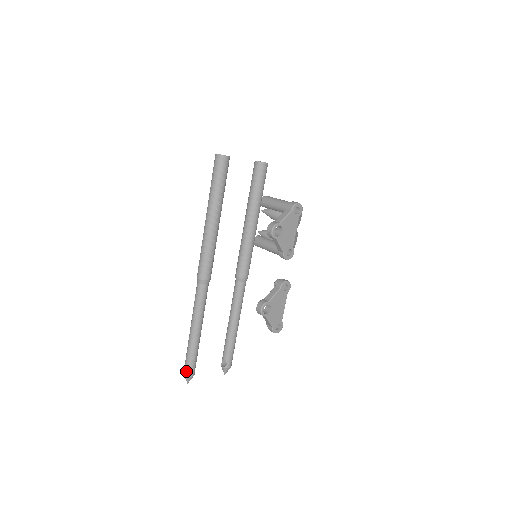
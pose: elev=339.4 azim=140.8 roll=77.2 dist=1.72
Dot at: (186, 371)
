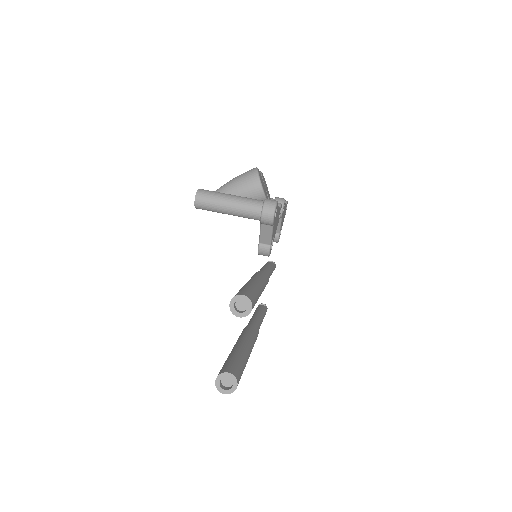
Dot at: occluded
